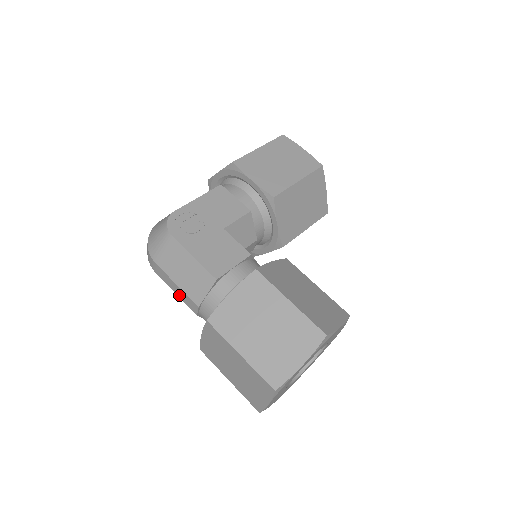
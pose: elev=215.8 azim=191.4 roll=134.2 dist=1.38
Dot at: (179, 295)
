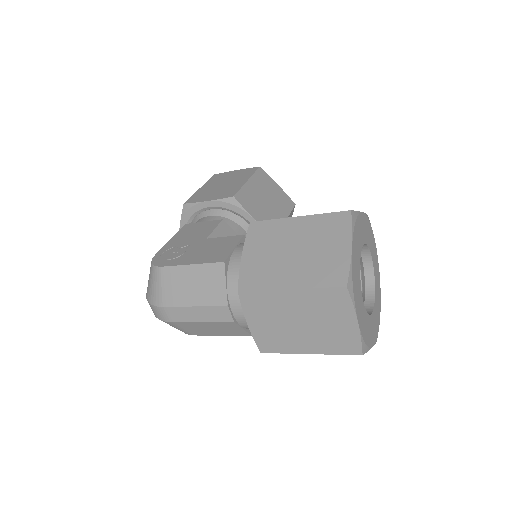
Dot at: (205, 318)
